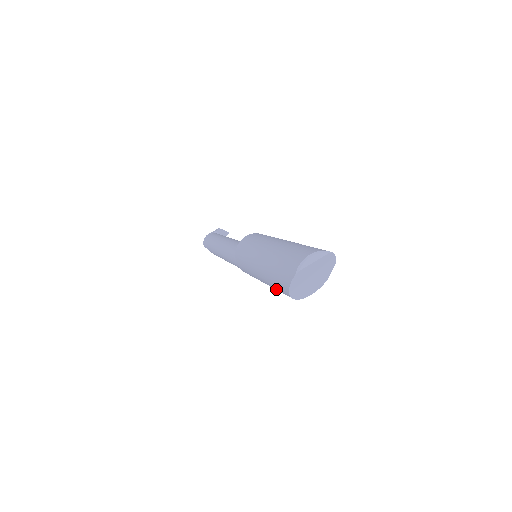
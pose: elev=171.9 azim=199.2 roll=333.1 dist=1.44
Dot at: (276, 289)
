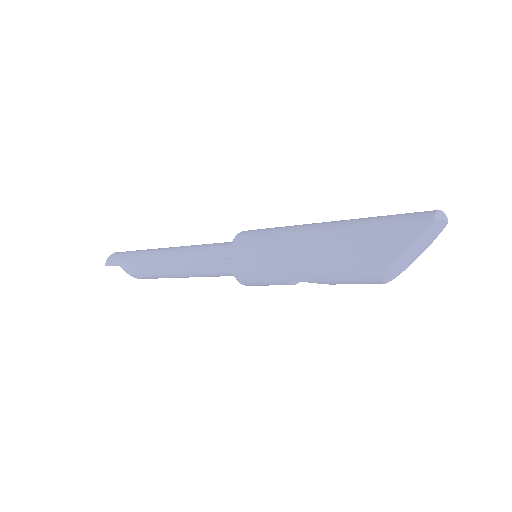
Dot at: (345, 265)
